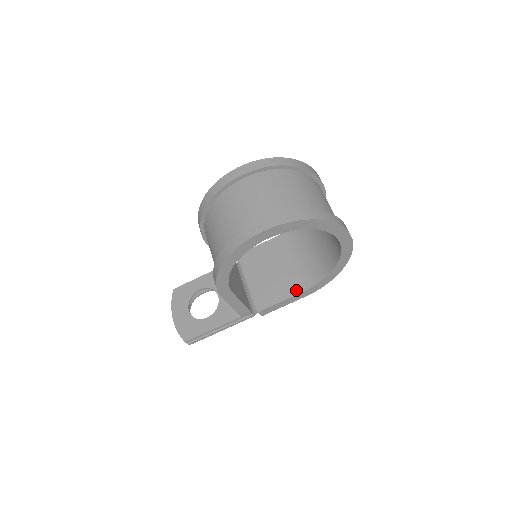
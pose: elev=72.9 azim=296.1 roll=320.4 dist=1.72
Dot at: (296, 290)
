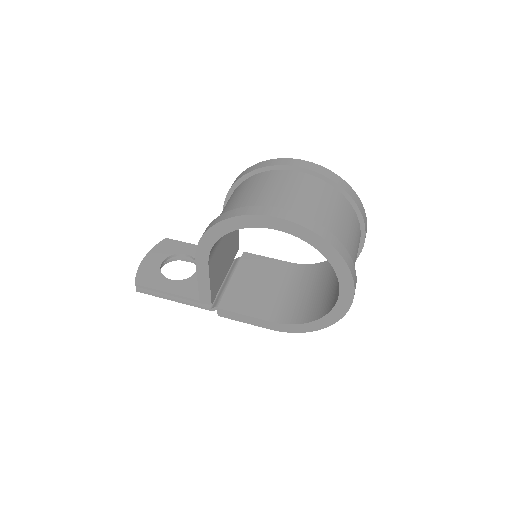
Dot at: (267, 316)
